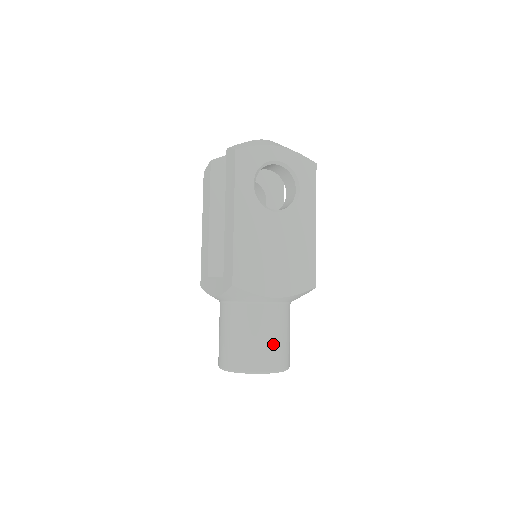
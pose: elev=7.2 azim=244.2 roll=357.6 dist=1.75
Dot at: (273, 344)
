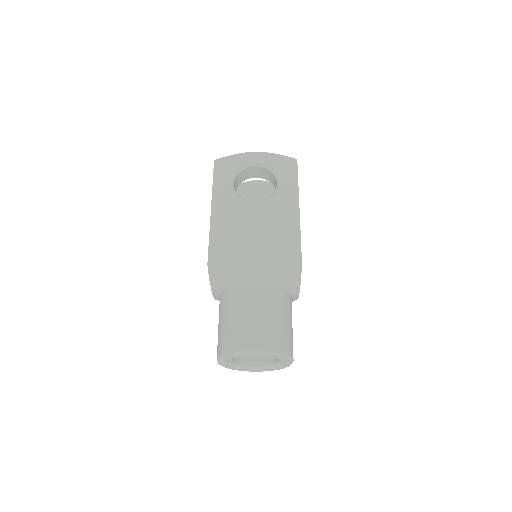
Dot at: (257, 323)
